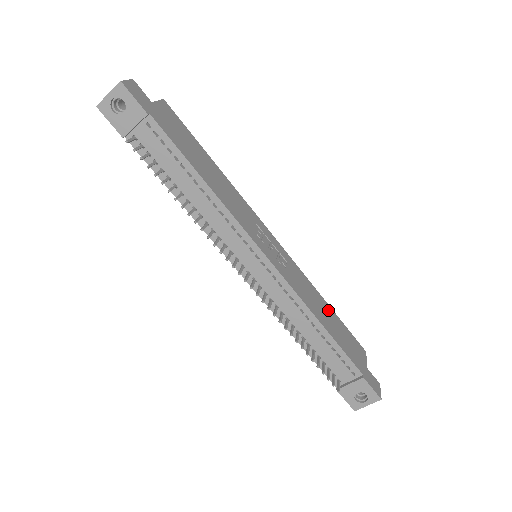
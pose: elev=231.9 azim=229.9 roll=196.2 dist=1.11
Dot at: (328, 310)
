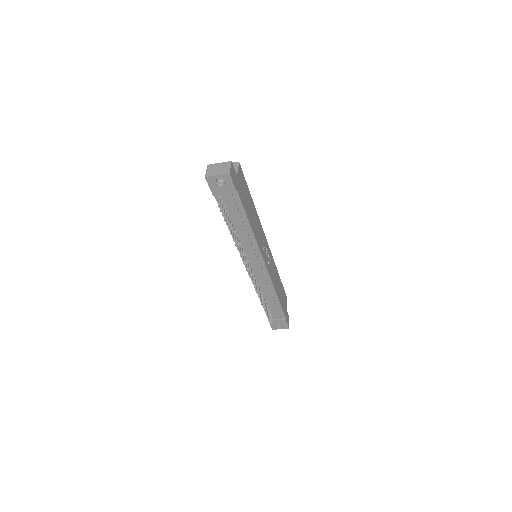
Dot at: (279, 281)
